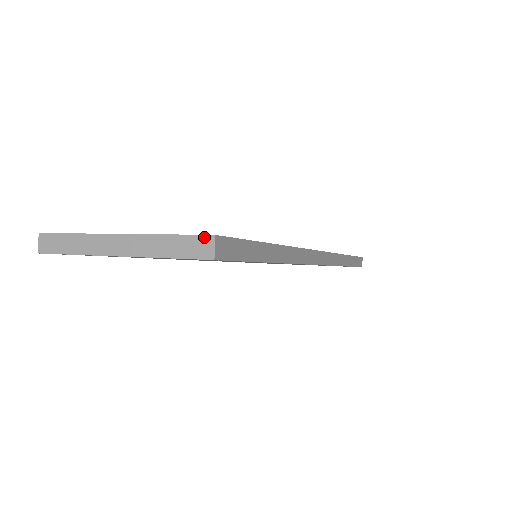
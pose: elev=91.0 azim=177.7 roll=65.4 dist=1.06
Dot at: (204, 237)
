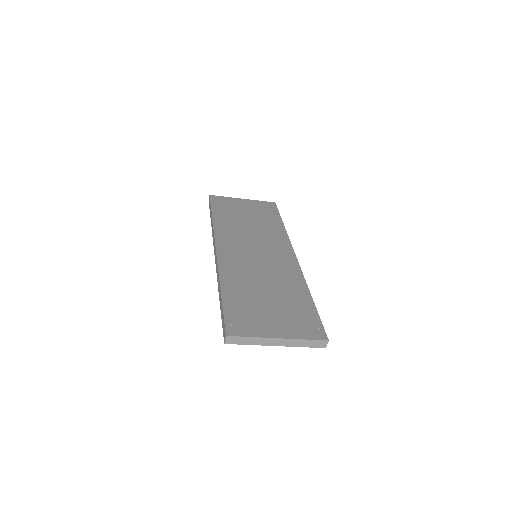
Dot at: (324, 341)
